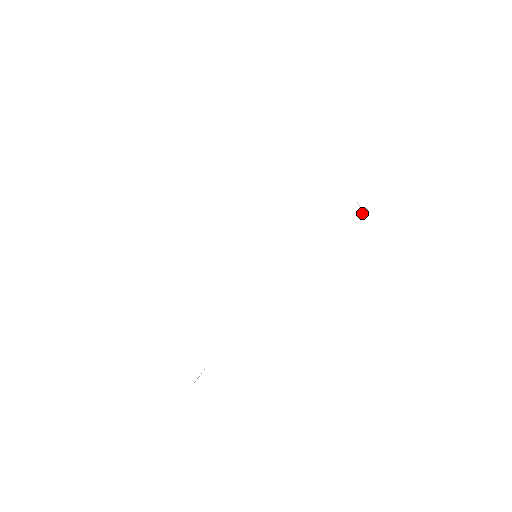
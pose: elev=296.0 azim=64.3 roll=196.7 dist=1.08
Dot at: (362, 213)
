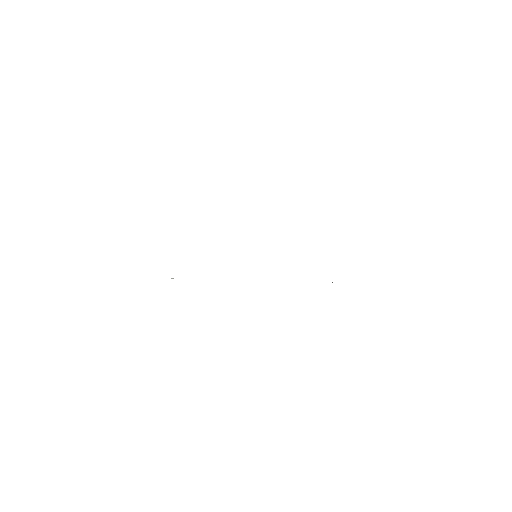
Dot at: occluded
